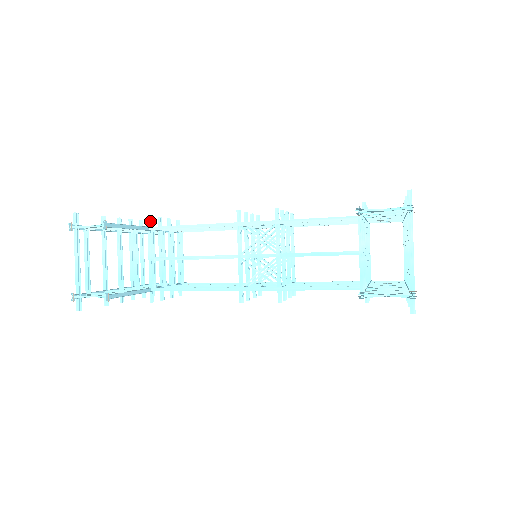
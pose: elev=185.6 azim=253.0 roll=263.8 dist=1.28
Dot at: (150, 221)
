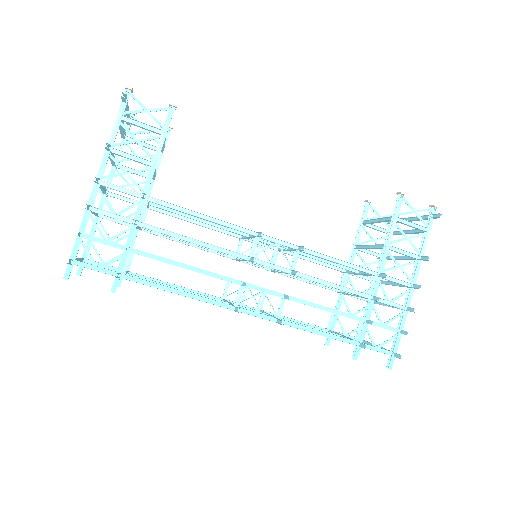
Dot at: occluded
